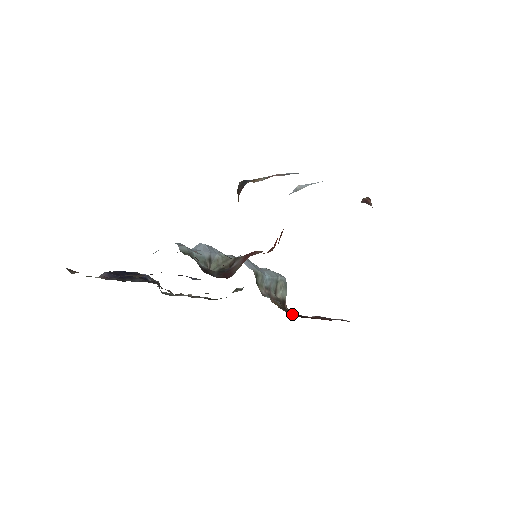
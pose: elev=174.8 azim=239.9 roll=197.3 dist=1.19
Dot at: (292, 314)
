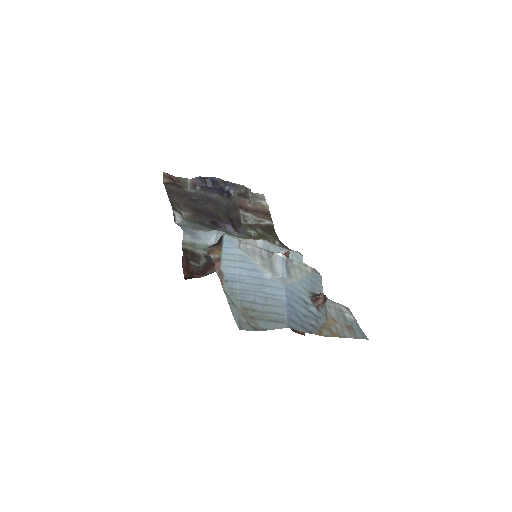
Dot at: occluded
